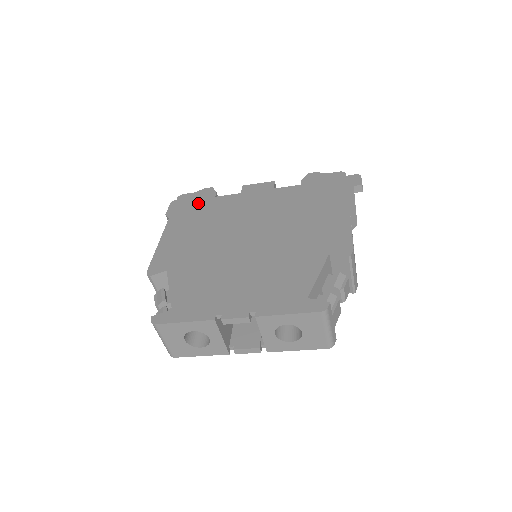
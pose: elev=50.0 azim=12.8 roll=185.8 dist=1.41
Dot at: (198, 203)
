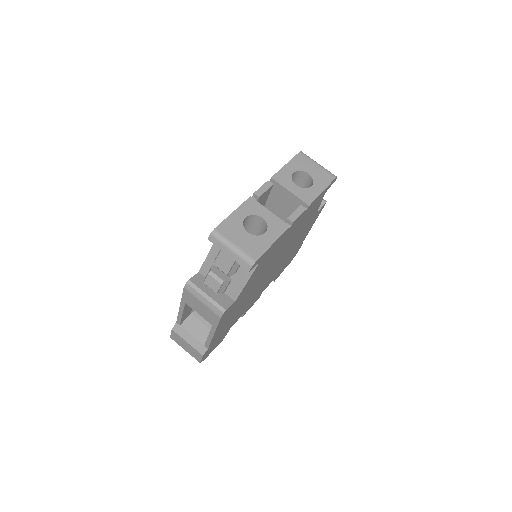
Dot at: occluded
